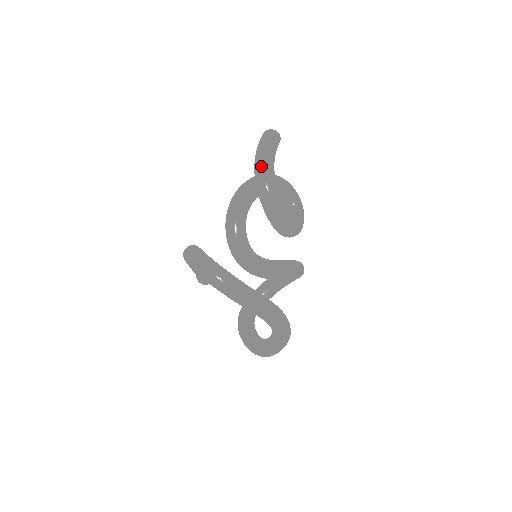
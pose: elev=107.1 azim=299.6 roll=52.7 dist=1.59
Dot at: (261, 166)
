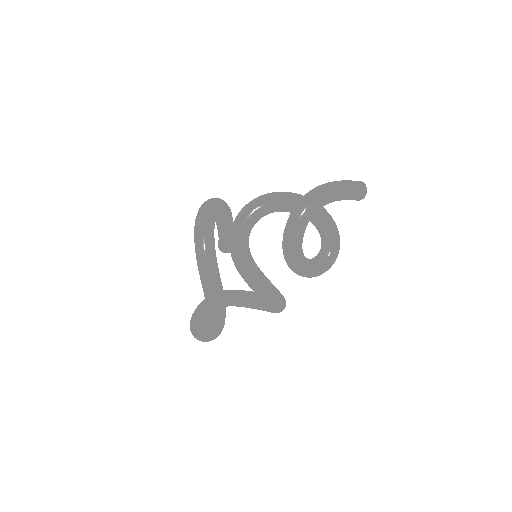
Dot at: (316, 190)
